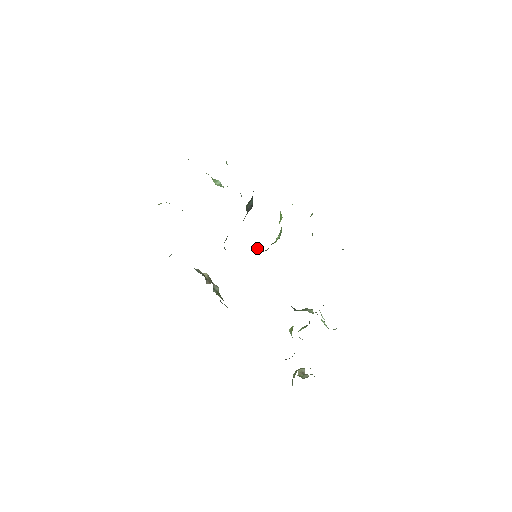
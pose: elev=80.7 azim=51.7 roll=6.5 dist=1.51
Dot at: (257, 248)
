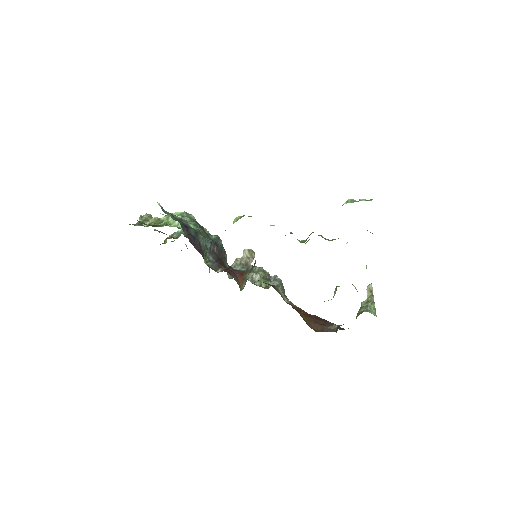
Dot at: (246, 275)
